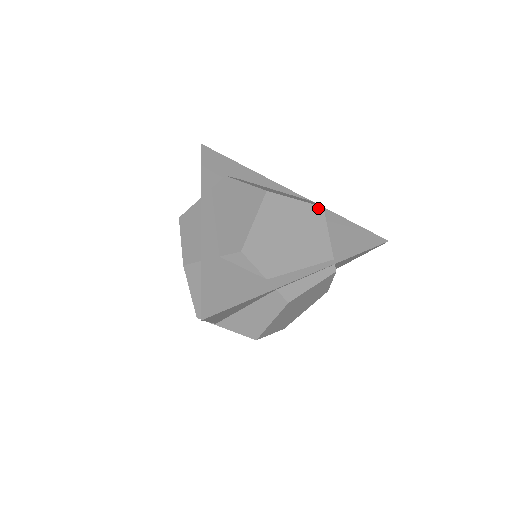
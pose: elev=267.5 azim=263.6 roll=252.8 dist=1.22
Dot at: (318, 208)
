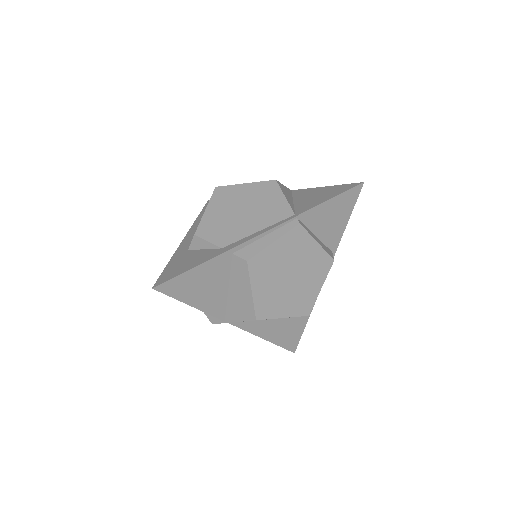
Dot at: (270, 182)
